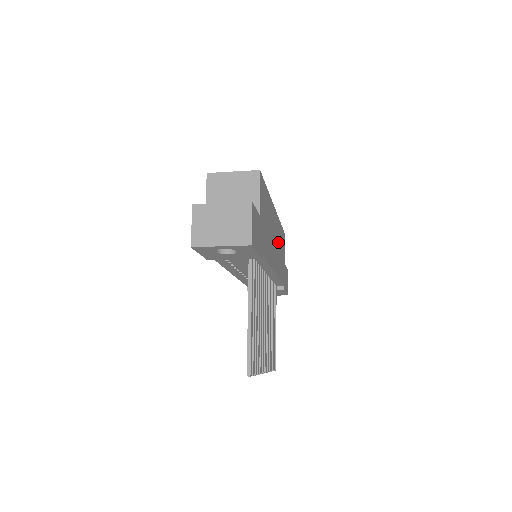
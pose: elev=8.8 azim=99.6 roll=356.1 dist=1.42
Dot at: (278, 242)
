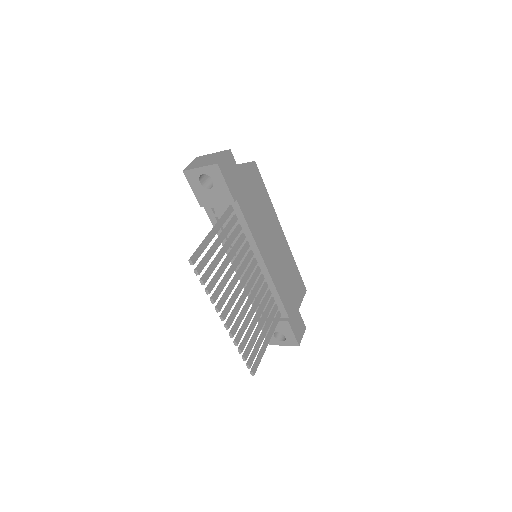
Dot at: (283, 262)
